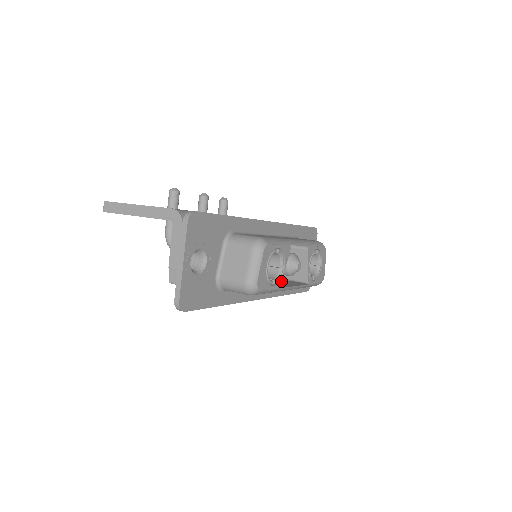
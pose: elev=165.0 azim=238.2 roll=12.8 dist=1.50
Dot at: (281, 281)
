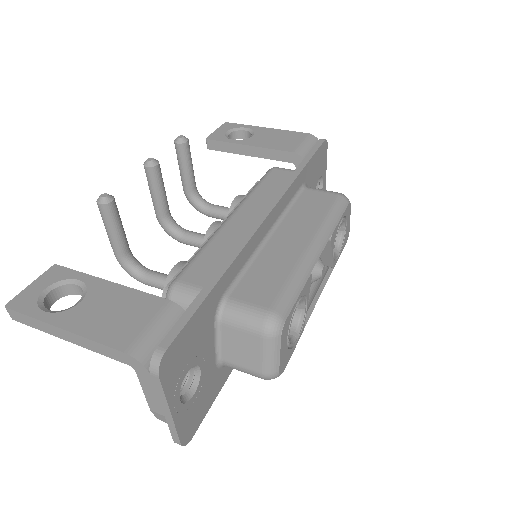
Dot at: occluded
